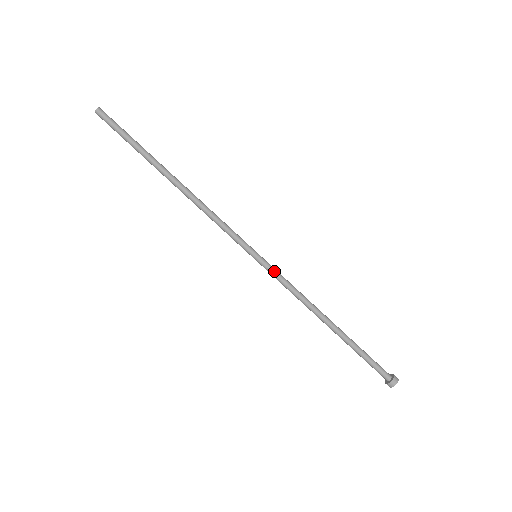
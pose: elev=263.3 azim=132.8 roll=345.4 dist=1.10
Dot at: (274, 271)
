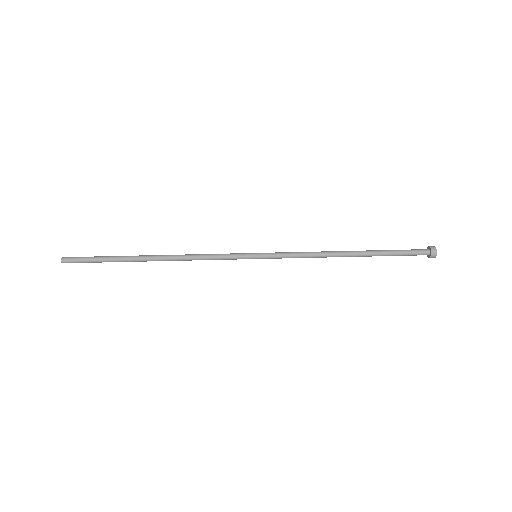
Dot at: (278, 254)
